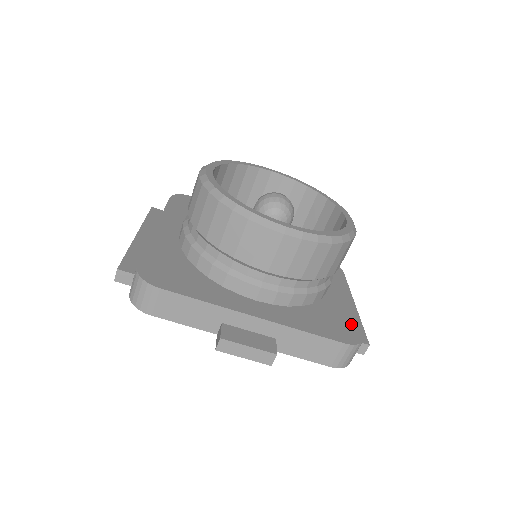
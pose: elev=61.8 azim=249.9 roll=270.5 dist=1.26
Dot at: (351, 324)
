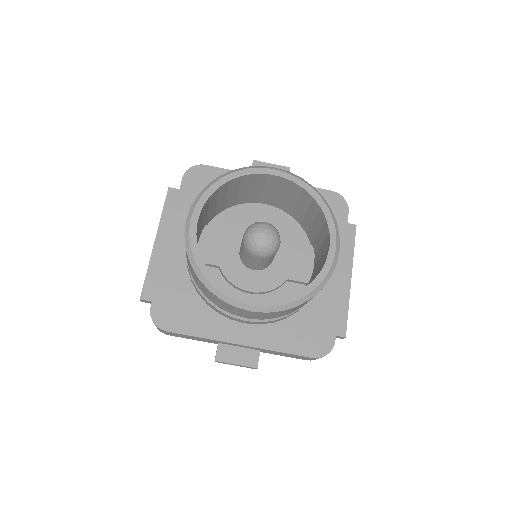
Dot at: (327, 330)
